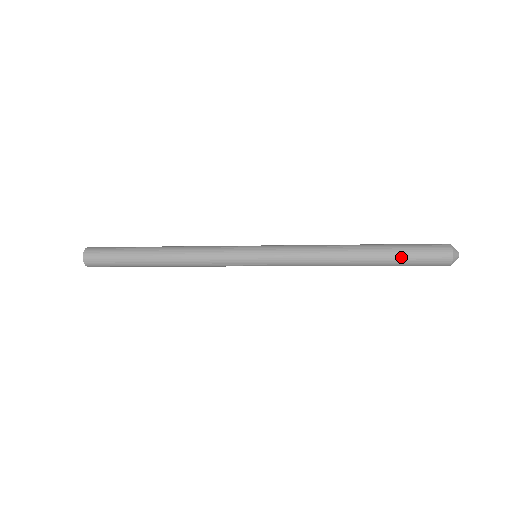
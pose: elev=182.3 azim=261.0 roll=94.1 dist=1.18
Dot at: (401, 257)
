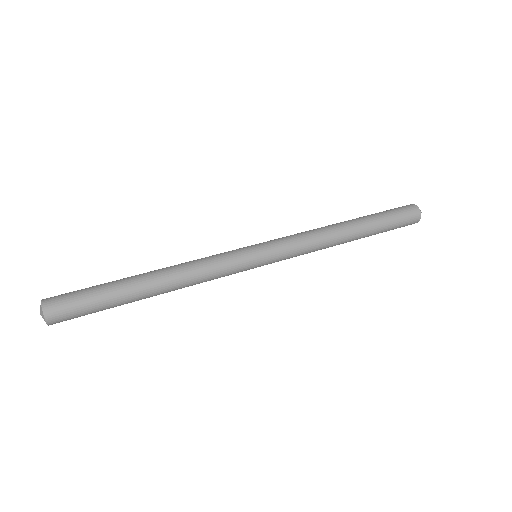
Dot at: (385, 222)
